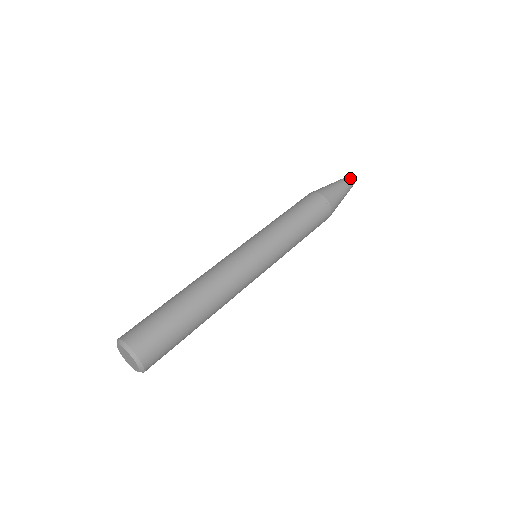
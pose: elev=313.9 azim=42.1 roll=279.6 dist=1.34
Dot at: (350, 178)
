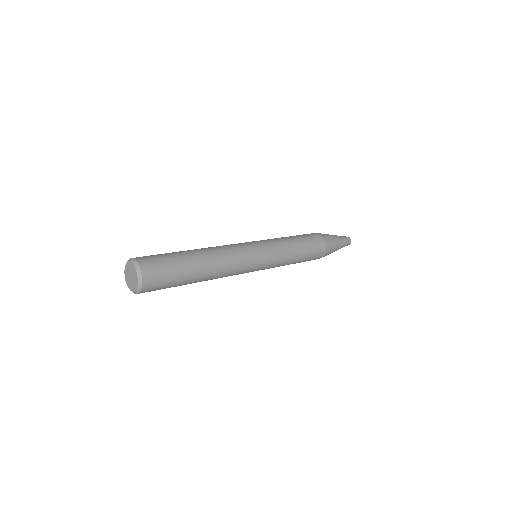
Dot at: (348, 239)
